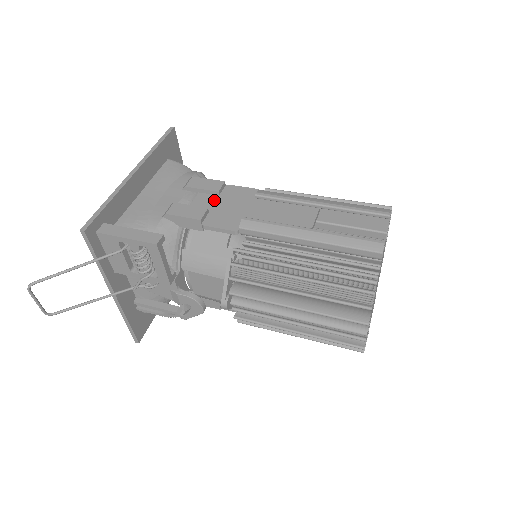
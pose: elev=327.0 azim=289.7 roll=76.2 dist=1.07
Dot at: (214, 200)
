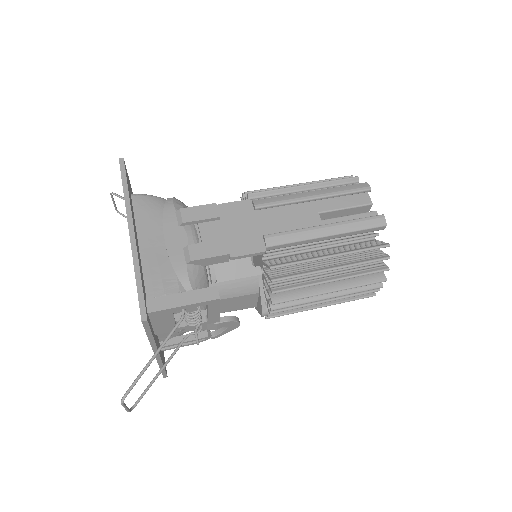
Dot at: (220, 226)
